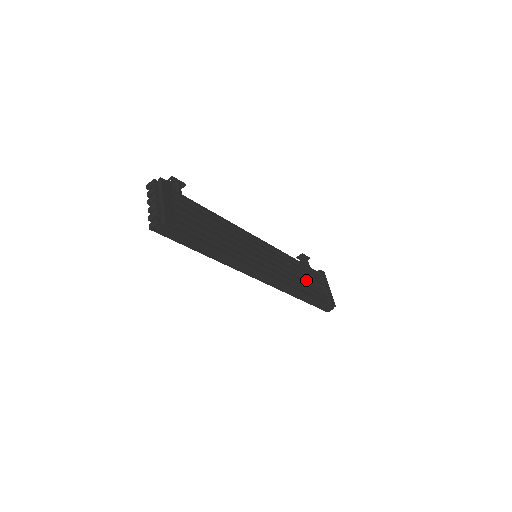
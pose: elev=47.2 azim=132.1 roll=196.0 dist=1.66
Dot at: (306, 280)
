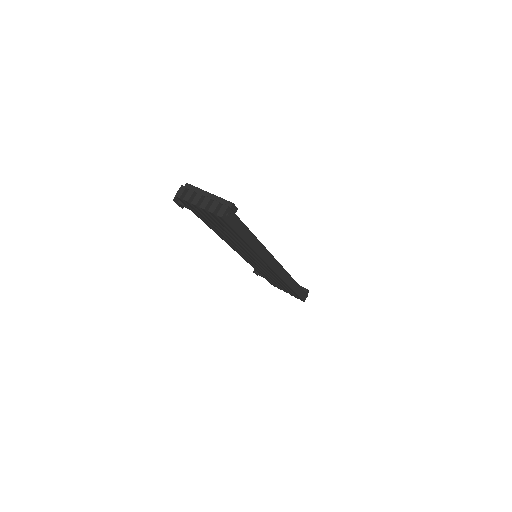
Dot at: occluded
